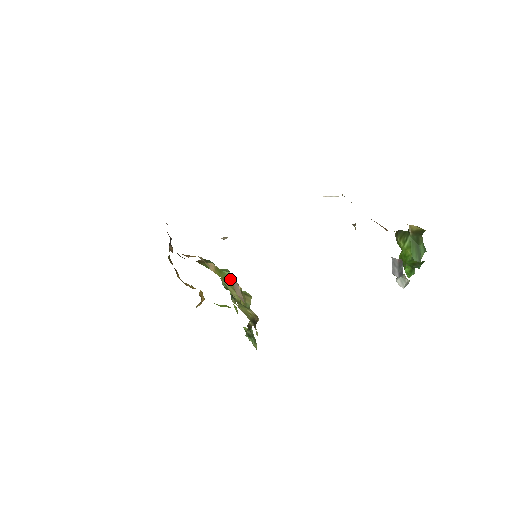
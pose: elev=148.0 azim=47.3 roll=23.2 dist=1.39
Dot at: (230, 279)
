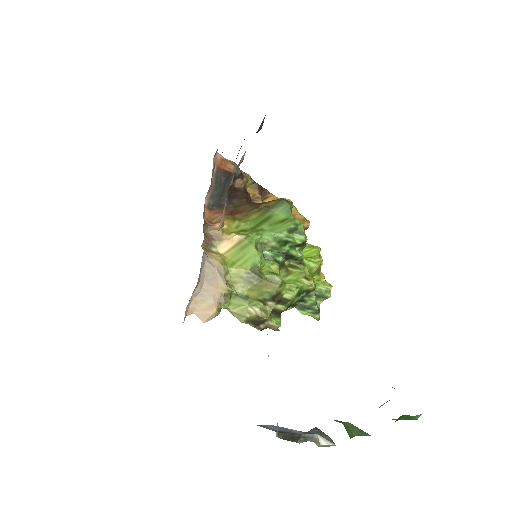
Dot at: (252, 259)
